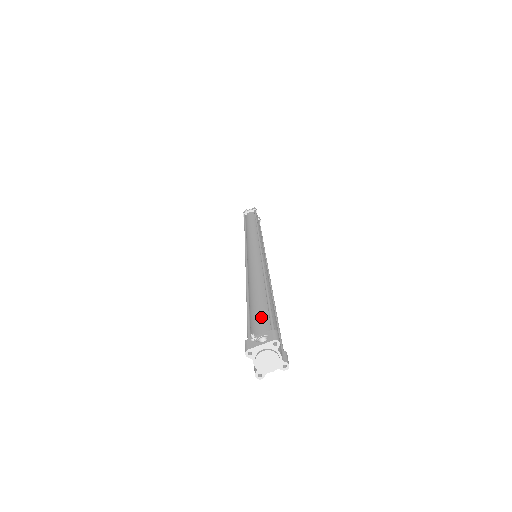
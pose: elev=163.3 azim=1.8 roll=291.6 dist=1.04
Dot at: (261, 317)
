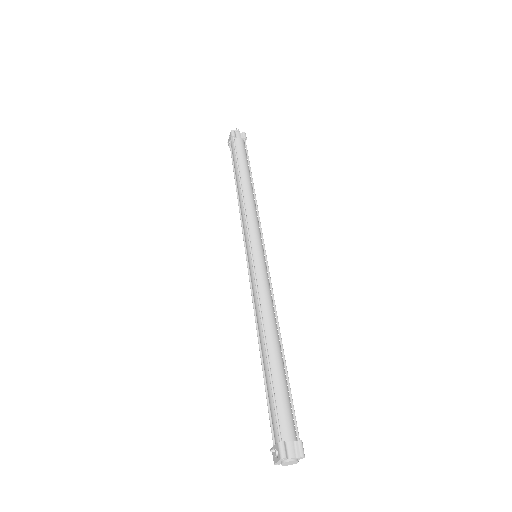
Dot at: (272, 412)
